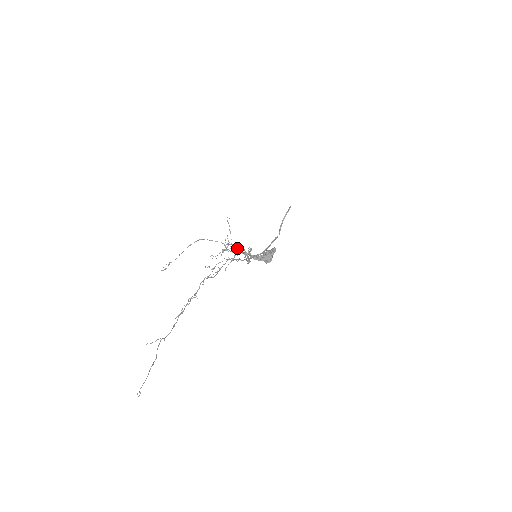
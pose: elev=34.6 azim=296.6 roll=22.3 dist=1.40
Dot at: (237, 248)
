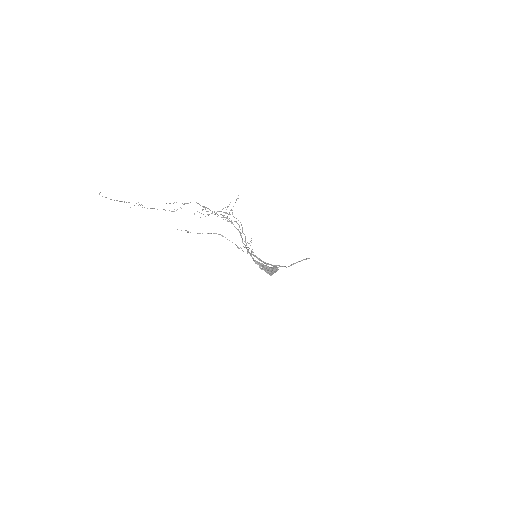
Dot at: occluded
